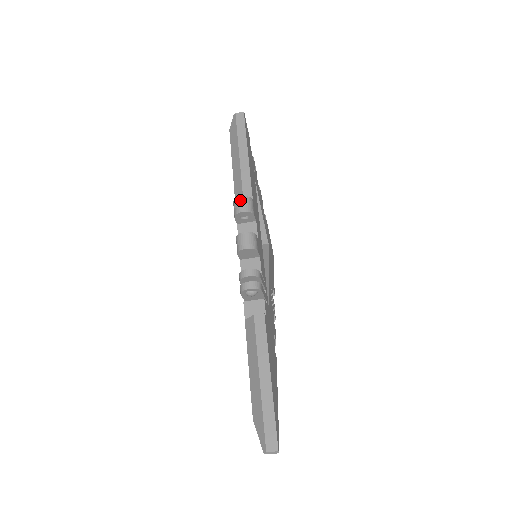
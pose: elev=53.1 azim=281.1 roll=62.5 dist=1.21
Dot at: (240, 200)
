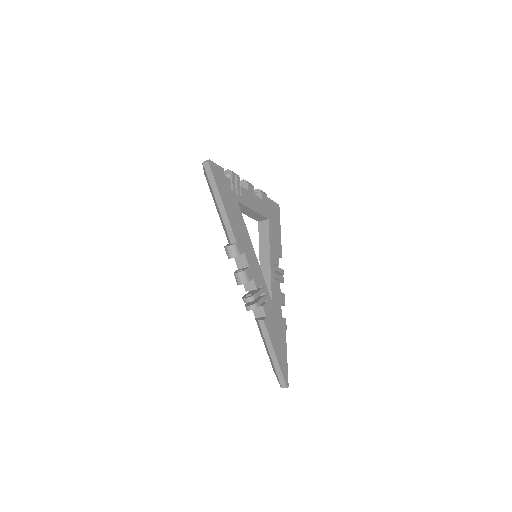
Dot at: (227, 249)
